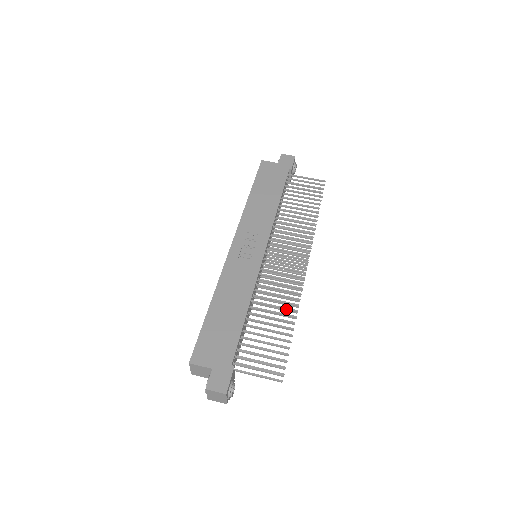
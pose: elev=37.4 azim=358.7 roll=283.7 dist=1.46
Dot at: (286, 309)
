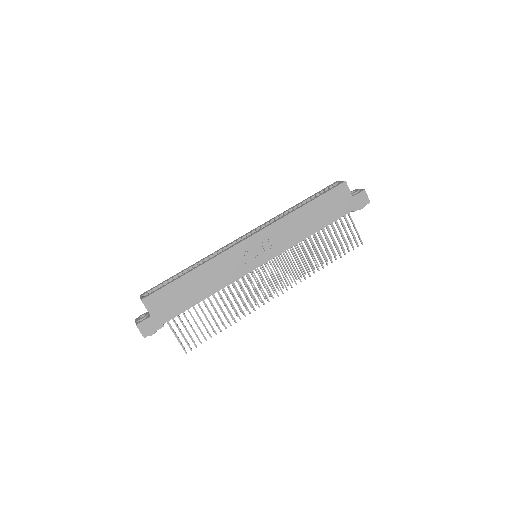
Dot at: (231, 315)
